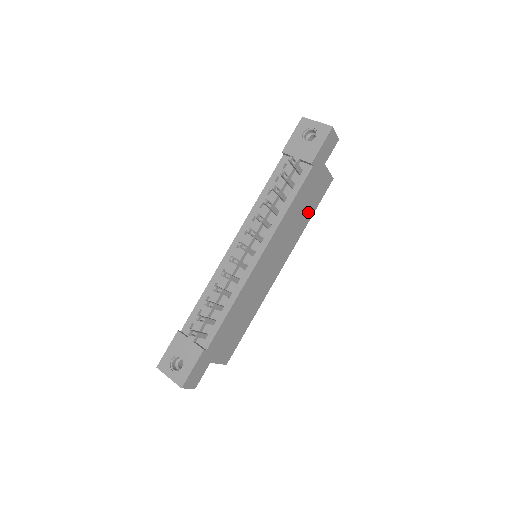
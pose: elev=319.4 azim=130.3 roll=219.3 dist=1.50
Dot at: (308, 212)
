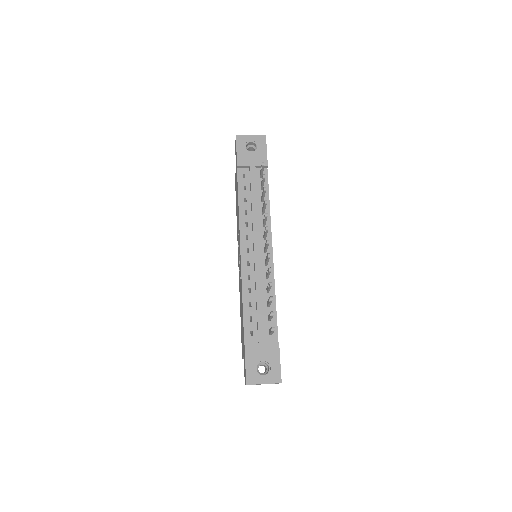
Dot at: occluded
